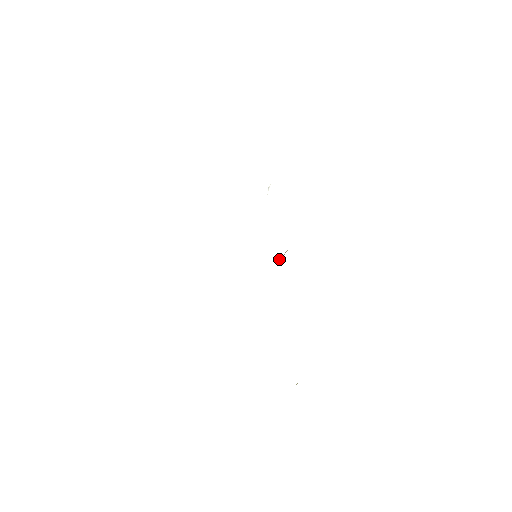
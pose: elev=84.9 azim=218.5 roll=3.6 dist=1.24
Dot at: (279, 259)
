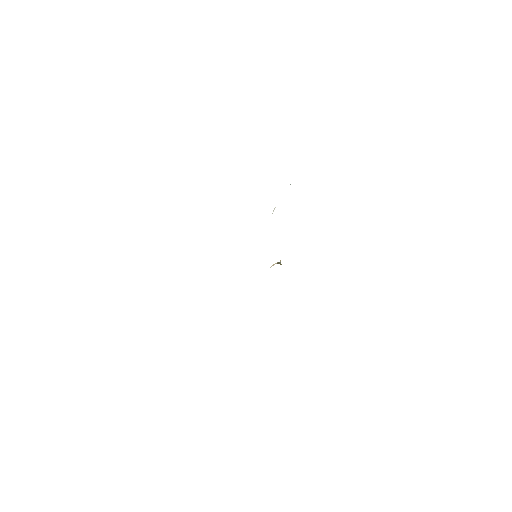
Dot at: (273, 264)
